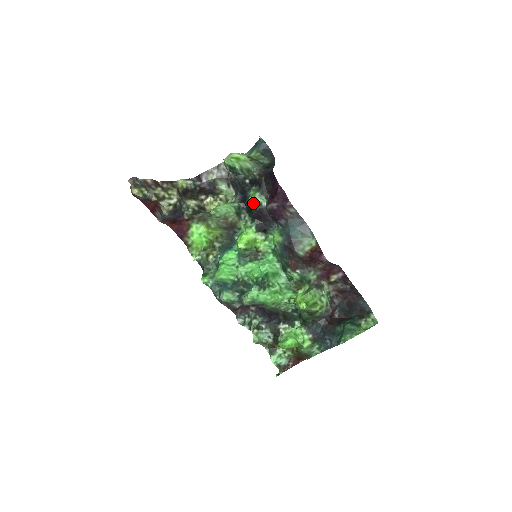
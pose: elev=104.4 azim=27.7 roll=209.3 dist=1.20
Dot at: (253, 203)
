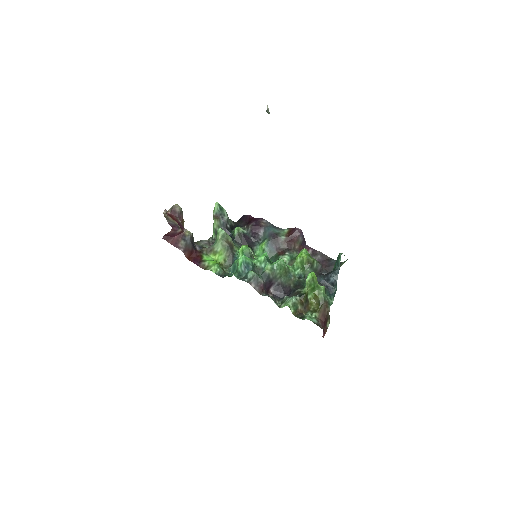
Dot at: (239, 231)
